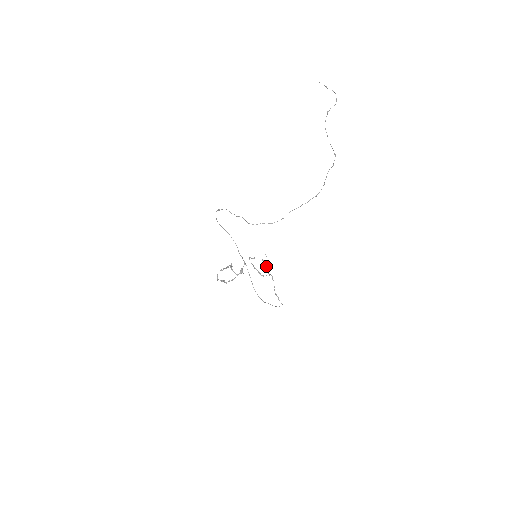
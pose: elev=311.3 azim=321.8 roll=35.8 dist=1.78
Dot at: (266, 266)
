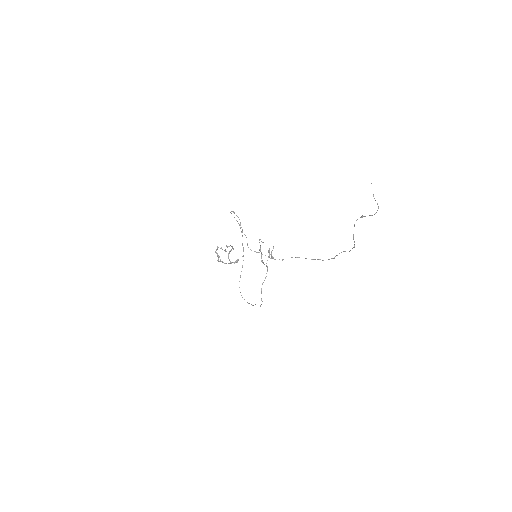
Dot at: occluded
